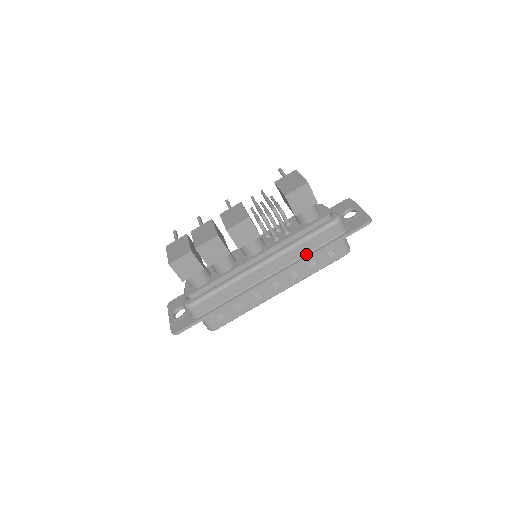
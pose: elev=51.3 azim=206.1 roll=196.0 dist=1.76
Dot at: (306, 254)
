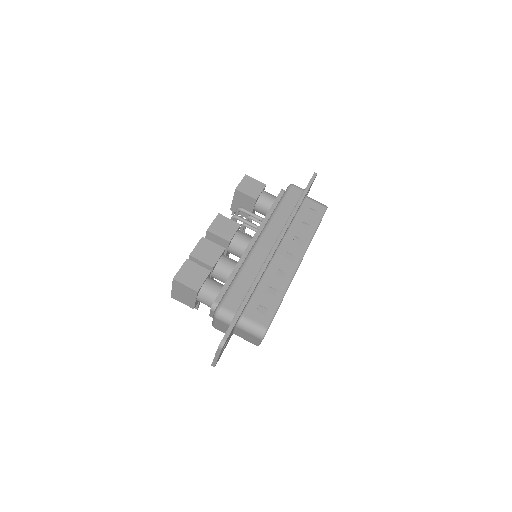
Dot at: (289, 216)
